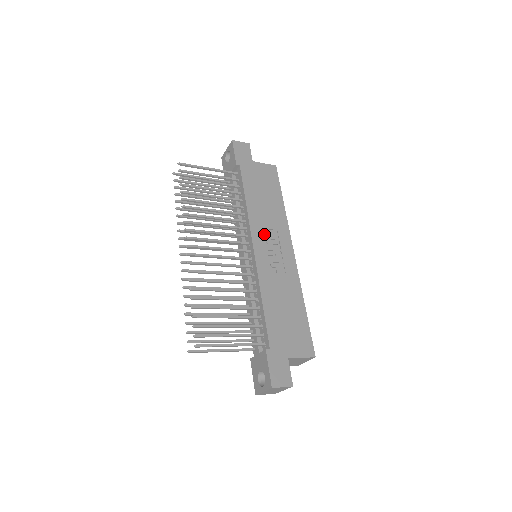
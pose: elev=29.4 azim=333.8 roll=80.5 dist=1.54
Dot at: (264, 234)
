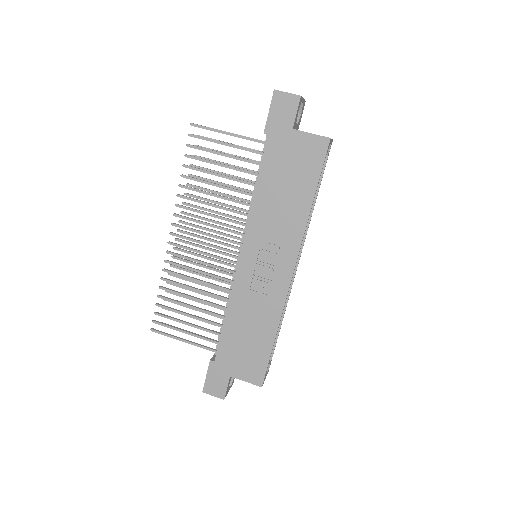
Dot at: (263, 241)
